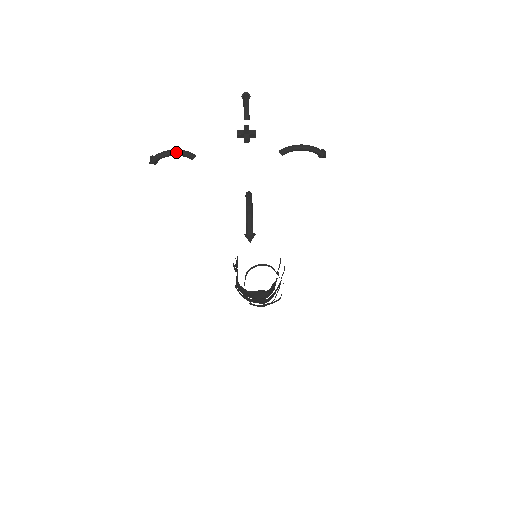
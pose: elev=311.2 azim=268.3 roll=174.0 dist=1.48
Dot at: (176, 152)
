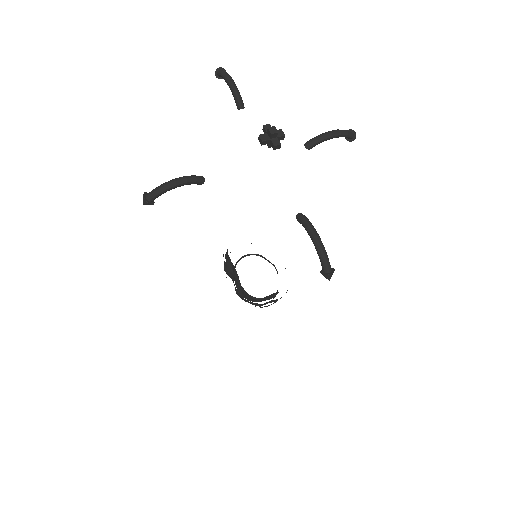
Dot at: (181, 182)
